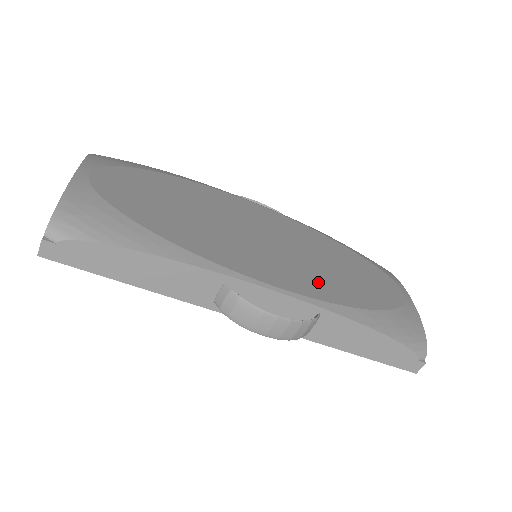
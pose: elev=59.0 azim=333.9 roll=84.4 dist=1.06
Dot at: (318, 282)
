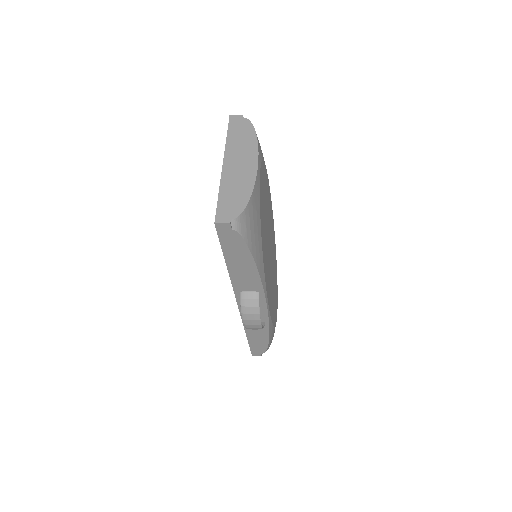
Dot at: occluded
